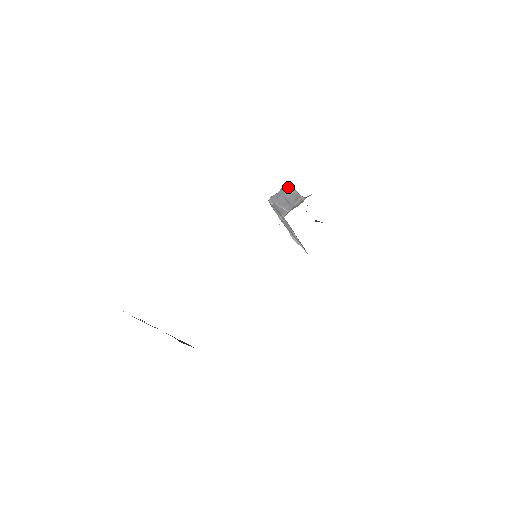
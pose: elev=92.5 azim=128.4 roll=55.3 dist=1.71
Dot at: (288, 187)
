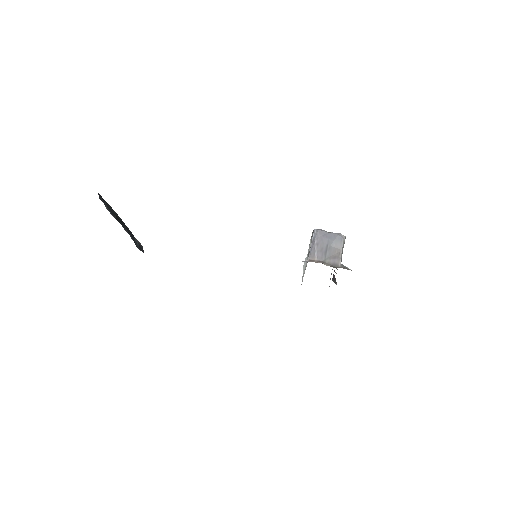
Dot at: (341, 238)
